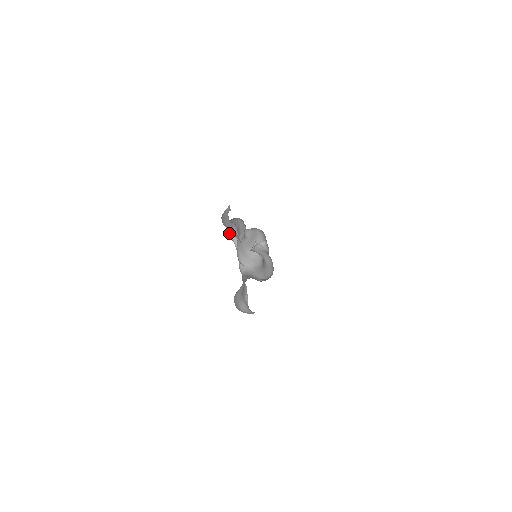
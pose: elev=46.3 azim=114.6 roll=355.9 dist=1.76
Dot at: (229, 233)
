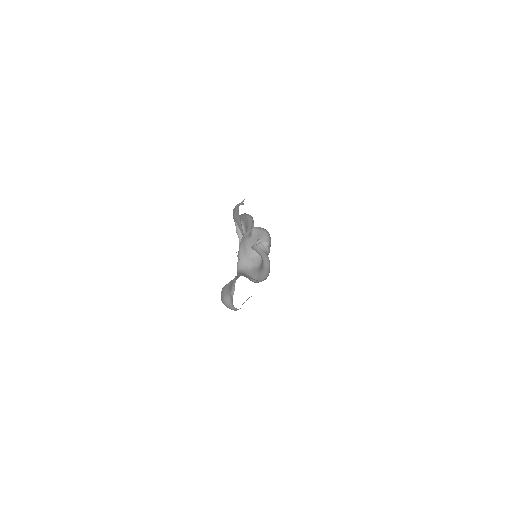
Dot at: (237, 229)
